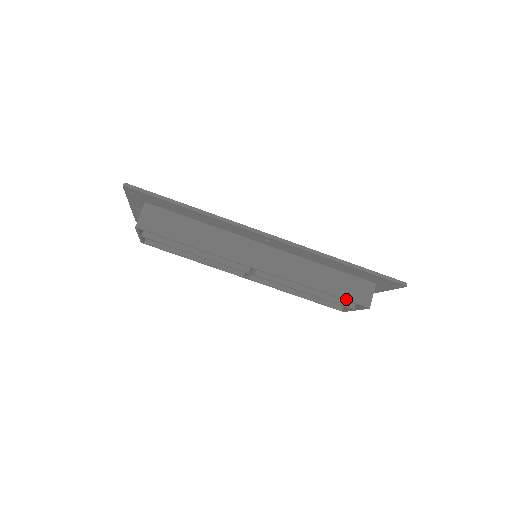
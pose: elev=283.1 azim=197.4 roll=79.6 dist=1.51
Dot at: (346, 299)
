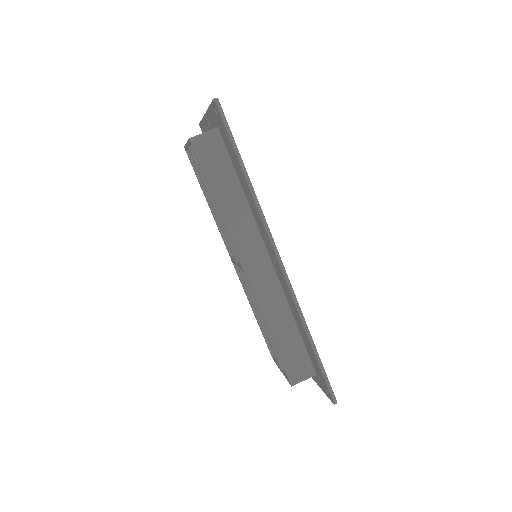
Dot at: (283, 363)
